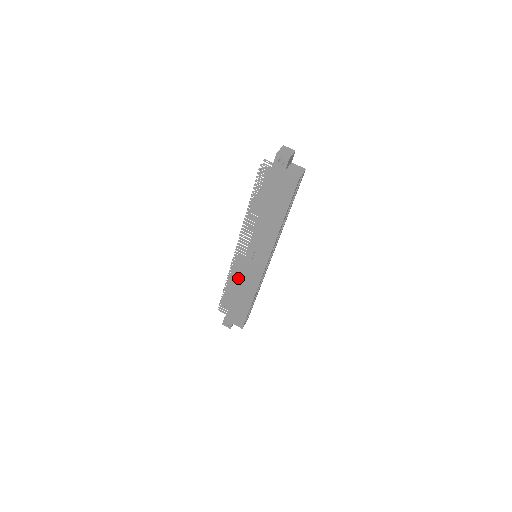
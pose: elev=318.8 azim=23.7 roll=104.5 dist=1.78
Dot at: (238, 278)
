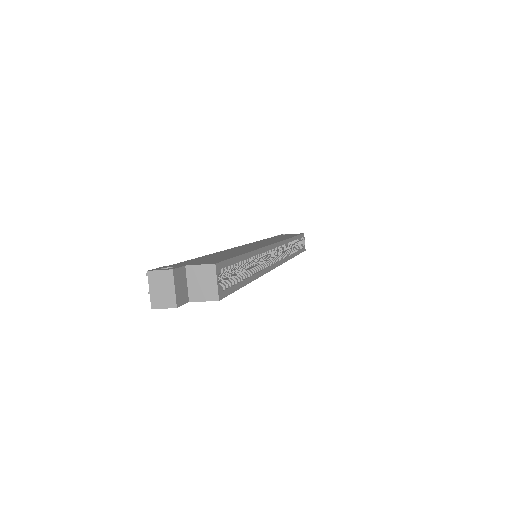
Dot at: occluded
